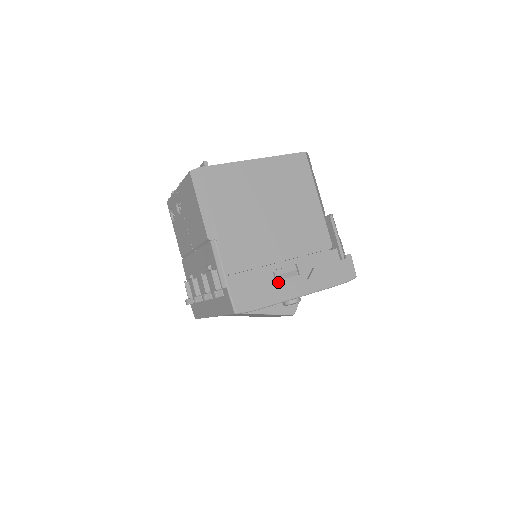
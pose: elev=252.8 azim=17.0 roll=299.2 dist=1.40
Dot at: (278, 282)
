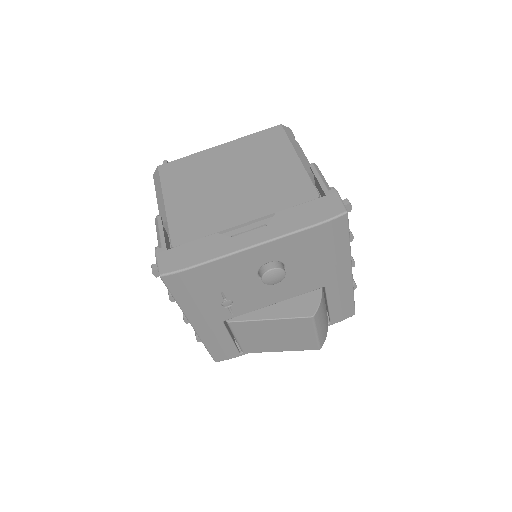
Dot at: (222, 235)
